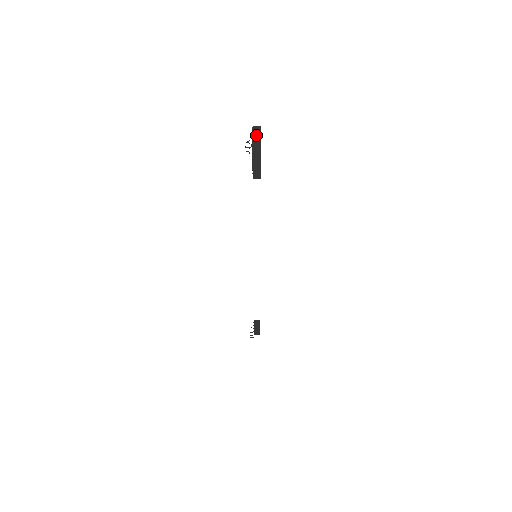
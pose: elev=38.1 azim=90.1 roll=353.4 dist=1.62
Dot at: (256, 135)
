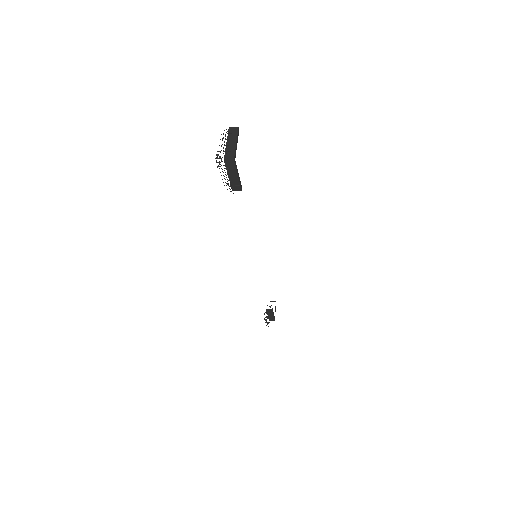
Dot at: (231, 142)
